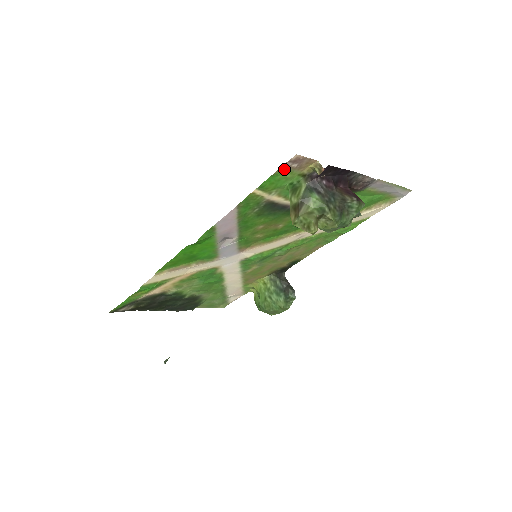
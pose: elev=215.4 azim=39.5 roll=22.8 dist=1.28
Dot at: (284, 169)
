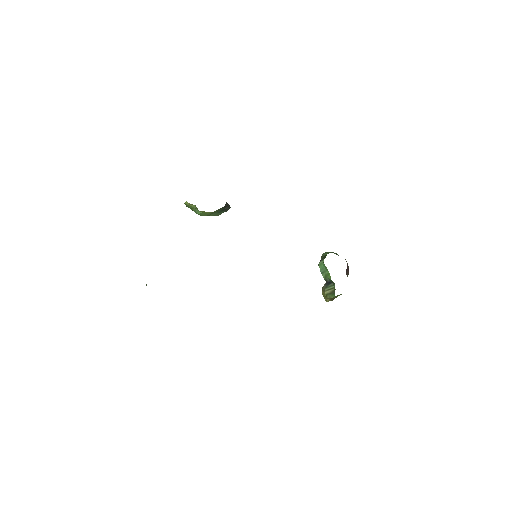
Dot at: occluded
